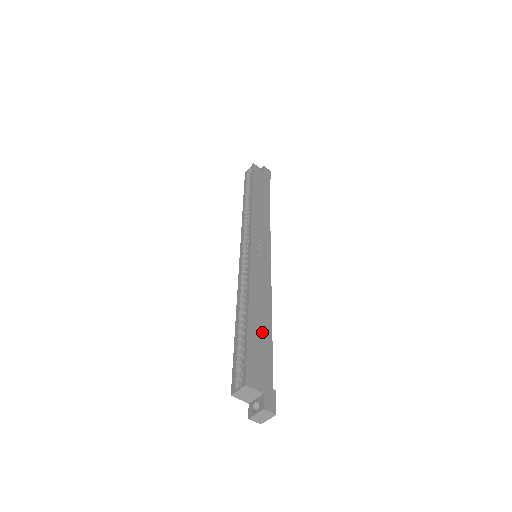
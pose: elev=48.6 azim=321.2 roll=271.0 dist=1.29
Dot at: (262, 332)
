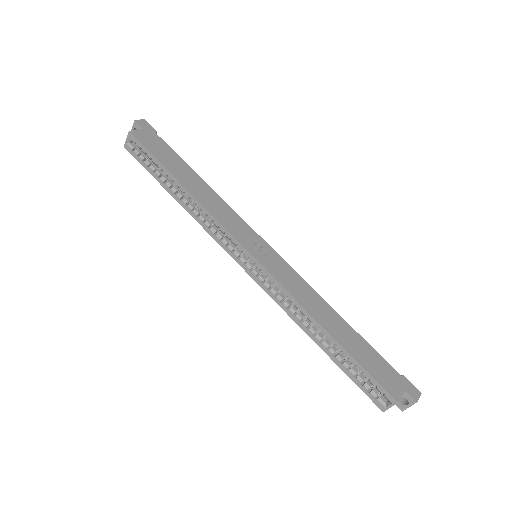
Dot at: (351, 338)
